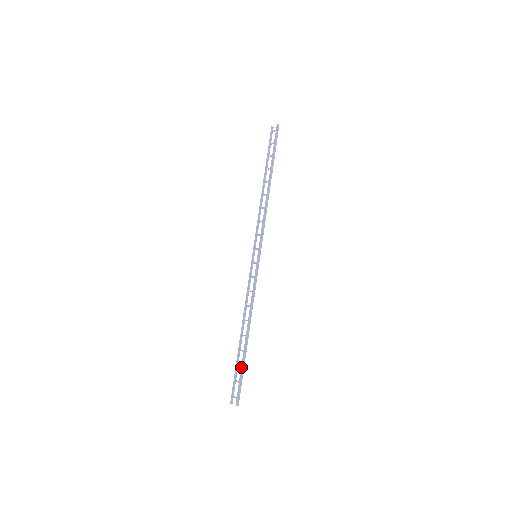
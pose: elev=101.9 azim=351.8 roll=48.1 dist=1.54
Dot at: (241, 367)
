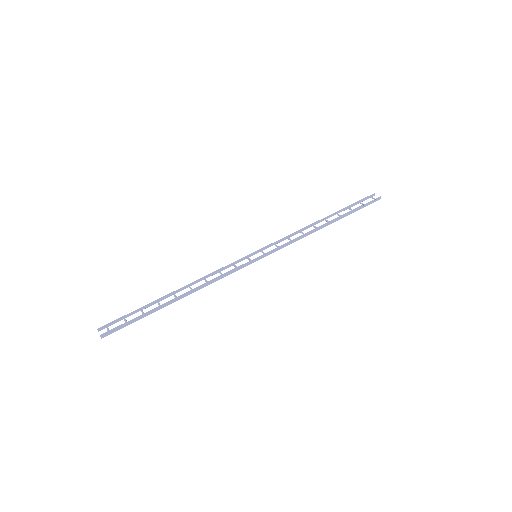
Dot at: (143, 314)
